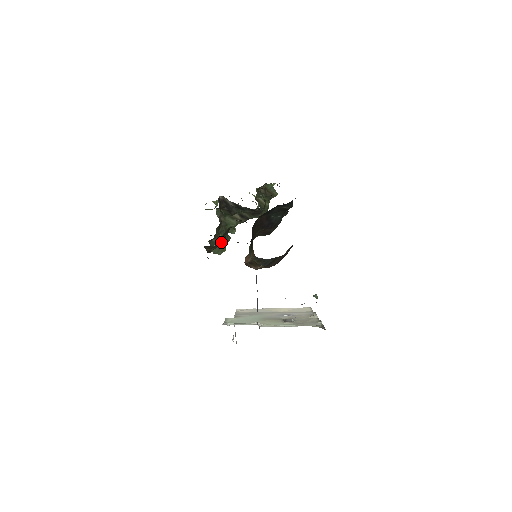
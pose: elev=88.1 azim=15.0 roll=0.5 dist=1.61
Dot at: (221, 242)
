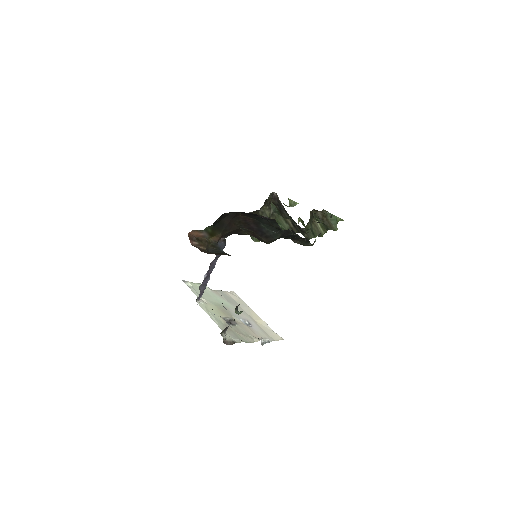
Dot at: occluded
